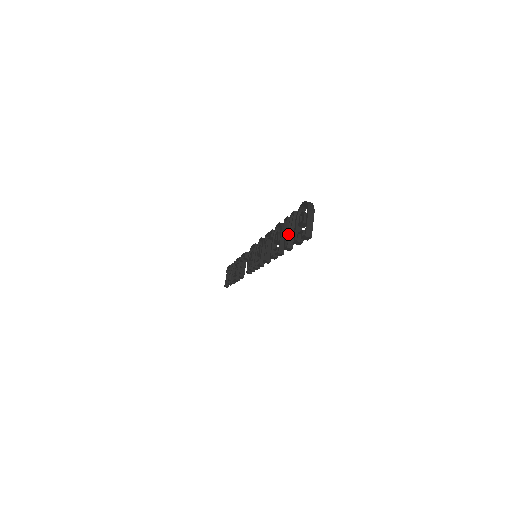
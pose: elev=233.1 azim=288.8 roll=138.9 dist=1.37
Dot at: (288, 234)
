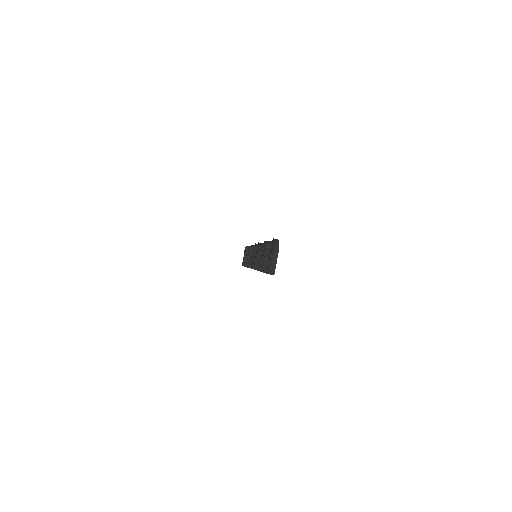
Dot at: occluded
